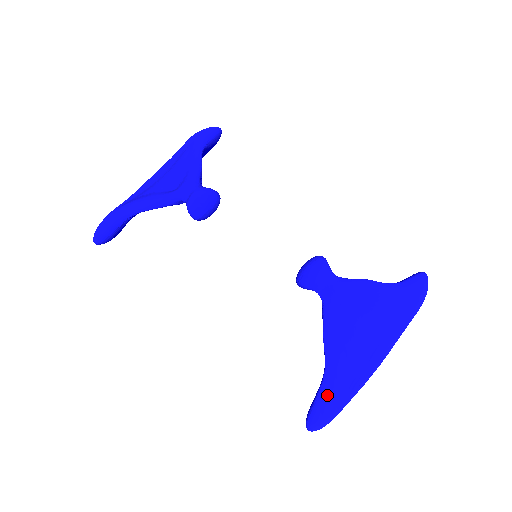
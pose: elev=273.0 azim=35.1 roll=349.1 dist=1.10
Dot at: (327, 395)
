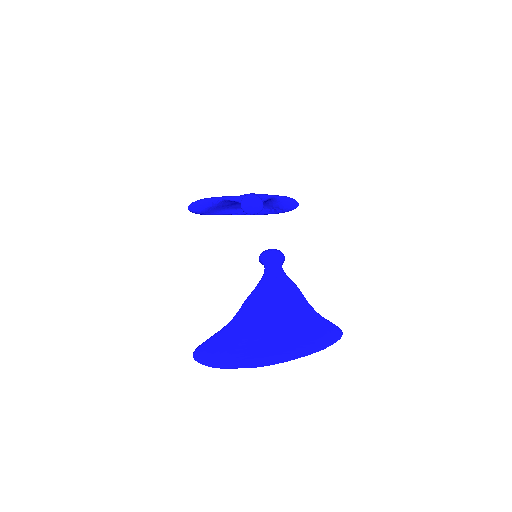
Dot at: (221, 335)
